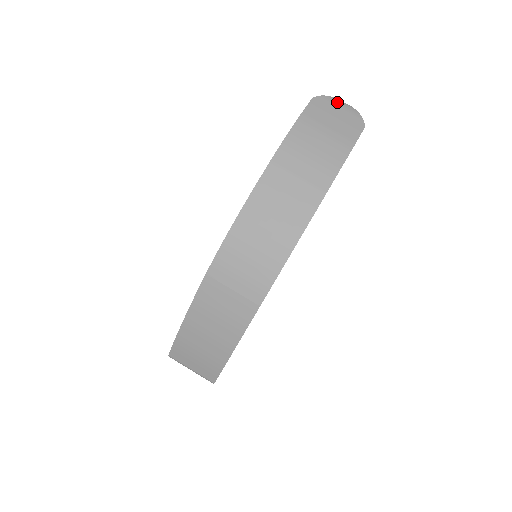
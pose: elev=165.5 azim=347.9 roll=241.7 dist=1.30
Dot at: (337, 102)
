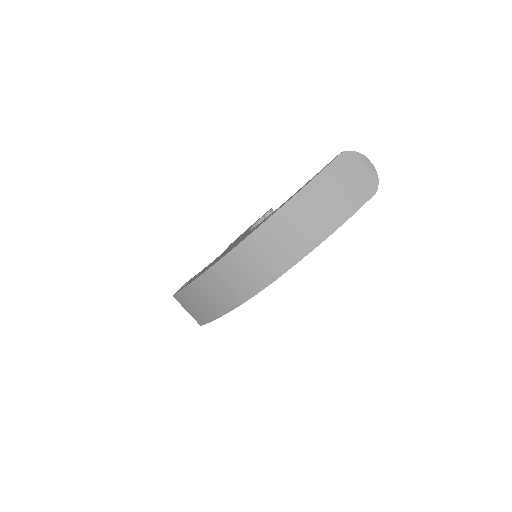
Dot at: (363, 160)
